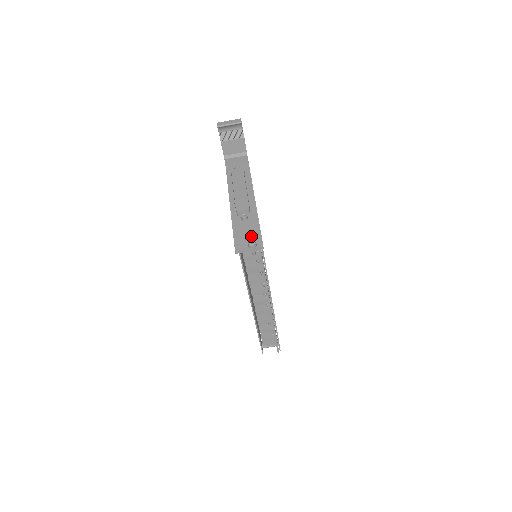
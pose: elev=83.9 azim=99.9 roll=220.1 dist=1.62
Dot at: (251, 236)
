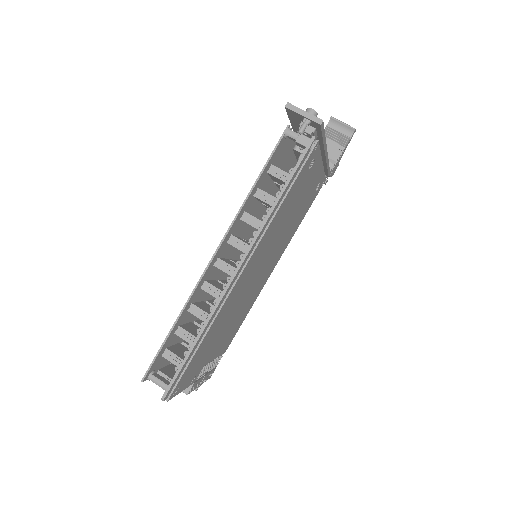
Dot at: occluded
